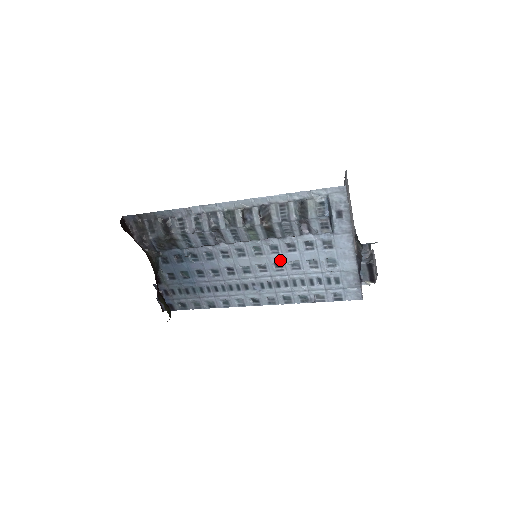
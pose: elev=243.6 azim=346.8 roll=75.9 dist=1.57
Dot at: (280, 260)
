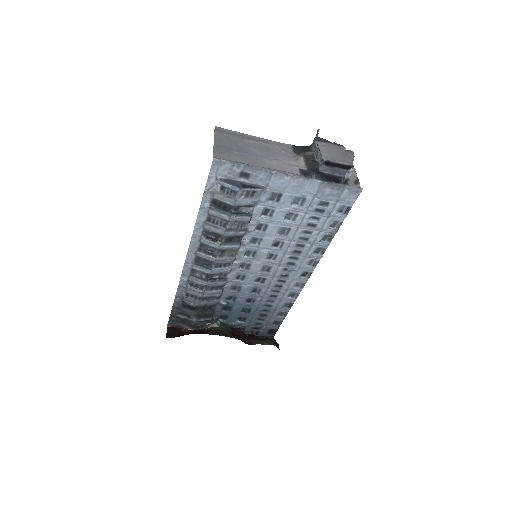
Dot at: (270, 241)
